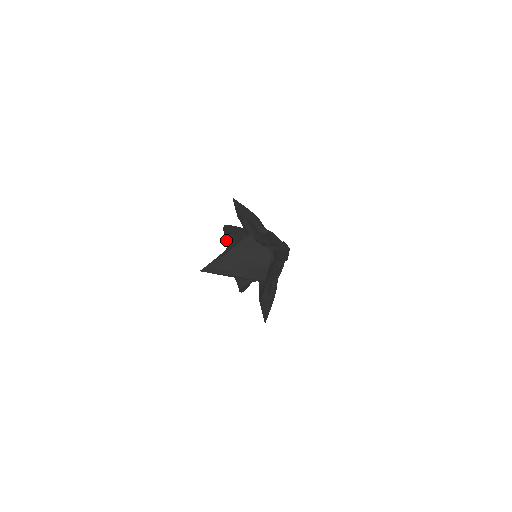
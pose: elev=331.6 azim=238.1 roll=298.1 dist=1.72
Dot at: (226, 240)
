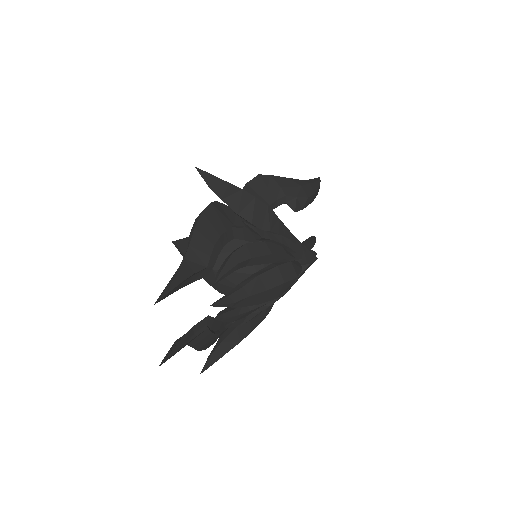
Dot at: occluded
